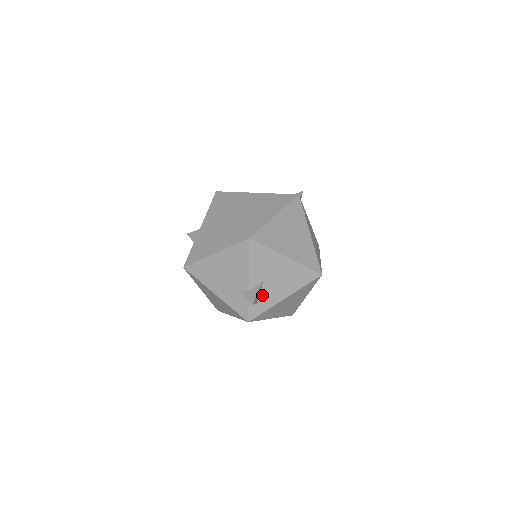
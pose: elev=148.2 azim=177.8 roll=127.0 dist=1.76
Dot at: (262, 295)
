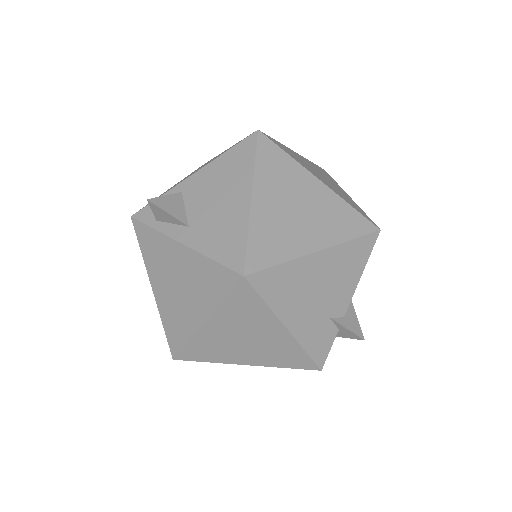
Dot at: occluded
